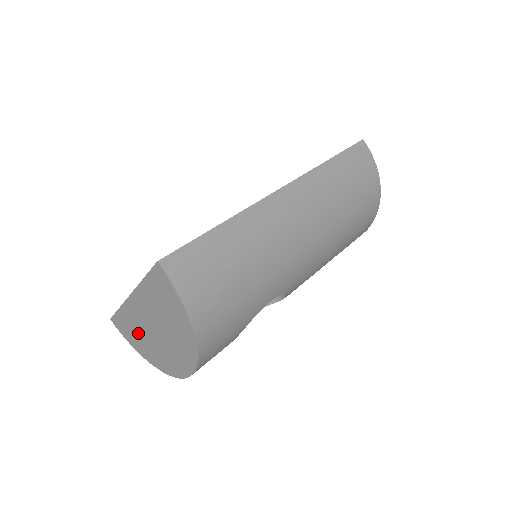
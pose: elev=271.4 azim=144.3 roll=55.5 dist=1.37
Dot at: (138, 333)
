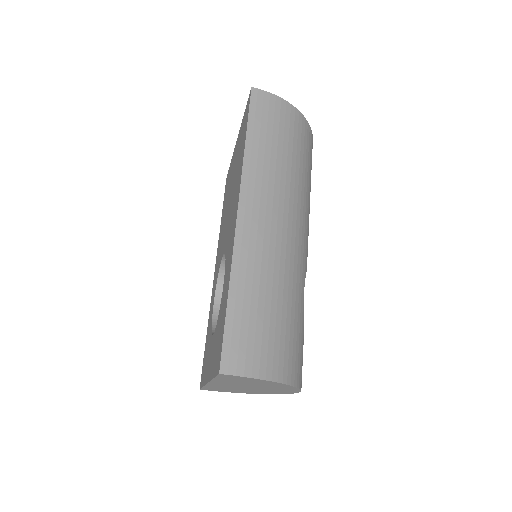
Dot at: occluded
